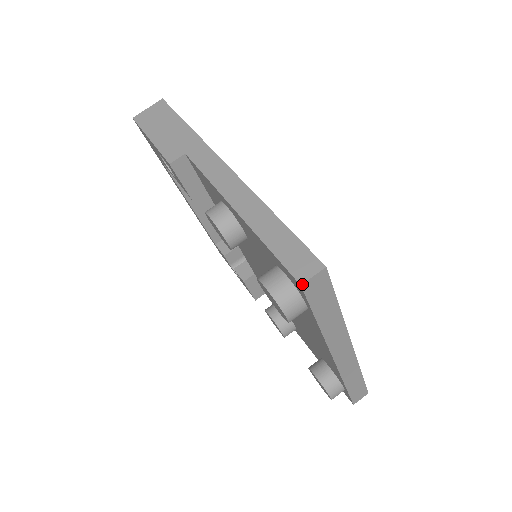
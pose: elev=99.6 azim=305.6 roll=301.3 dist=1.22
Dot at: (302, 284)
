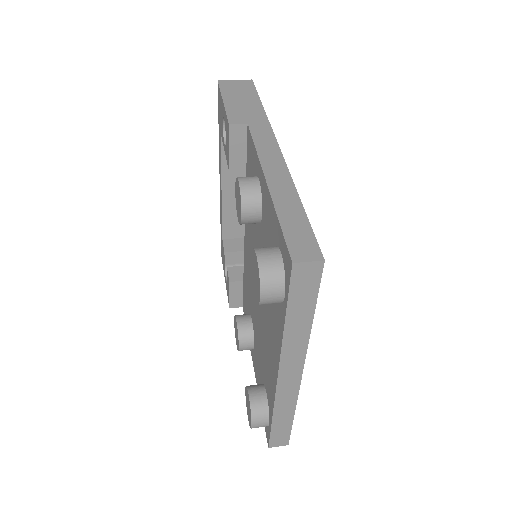
Dot at: (294, 263)
